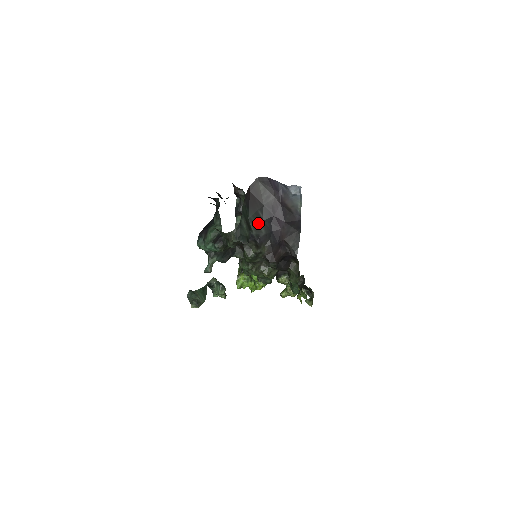
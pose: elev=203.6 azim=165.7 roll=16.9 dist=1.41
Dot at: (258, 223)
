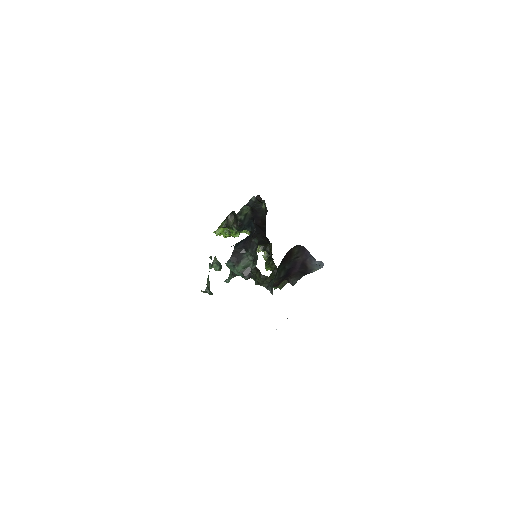
Dot at: (282, 272)
